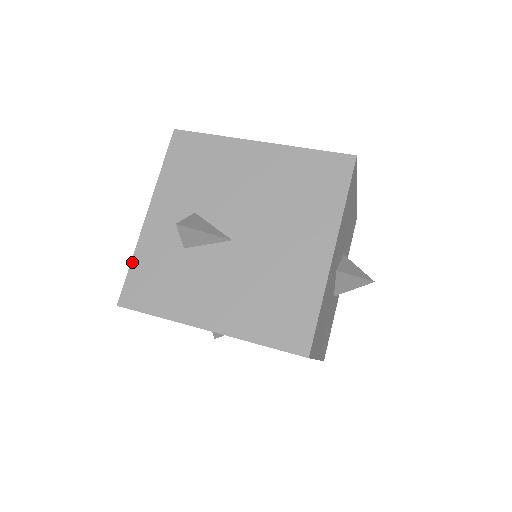
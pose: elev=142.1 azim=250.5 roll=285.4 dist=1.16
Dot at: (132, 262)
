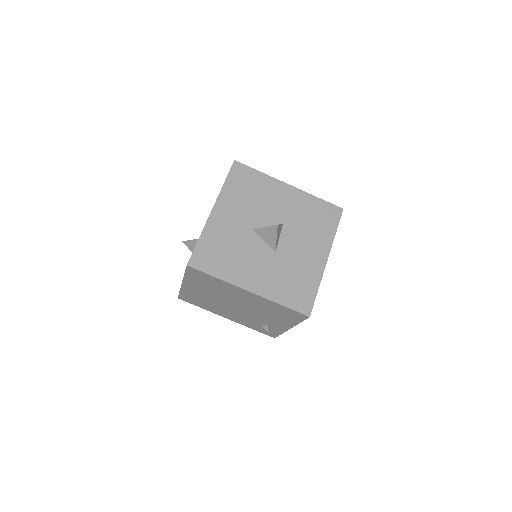
Dot at: occluded
